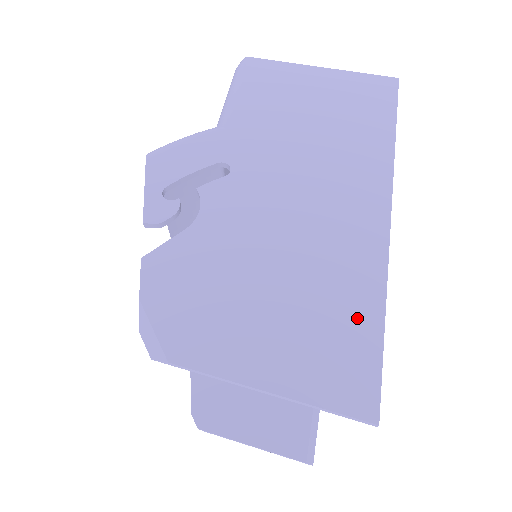
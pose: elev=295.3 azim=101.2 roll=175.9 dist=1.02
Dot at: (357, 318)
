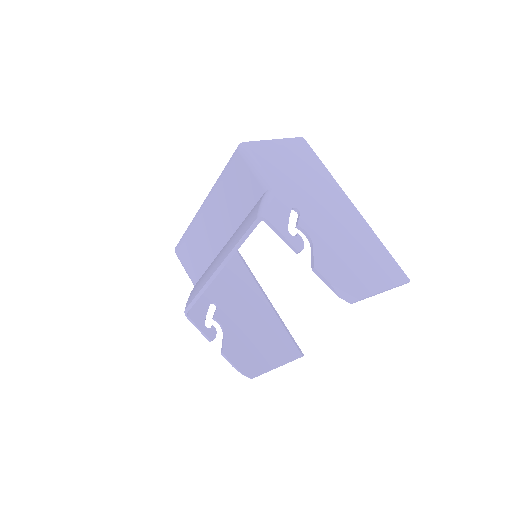
Dot at: (380, 251)
